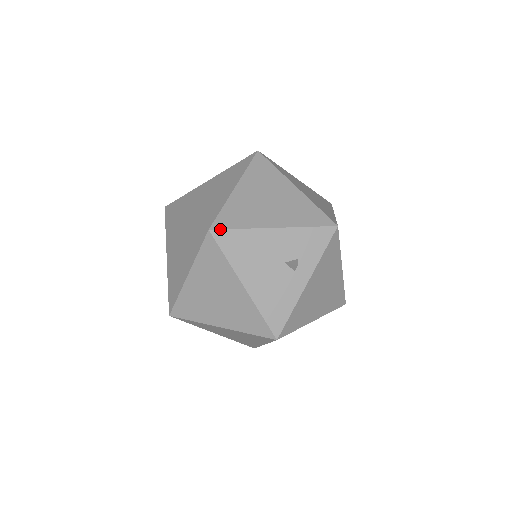
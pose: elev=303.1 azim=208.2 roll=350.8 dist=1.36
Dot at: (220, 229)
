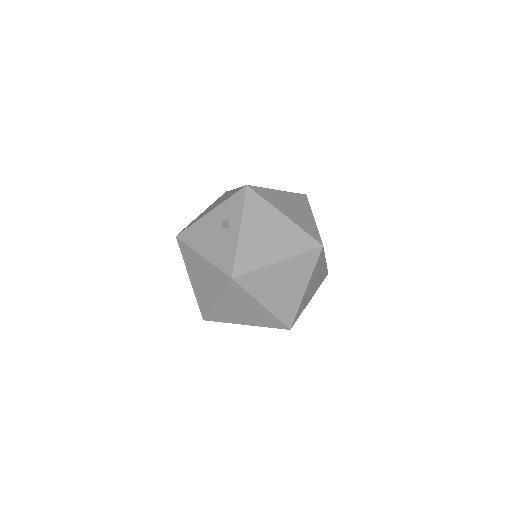
Dot at: (181, 232)
